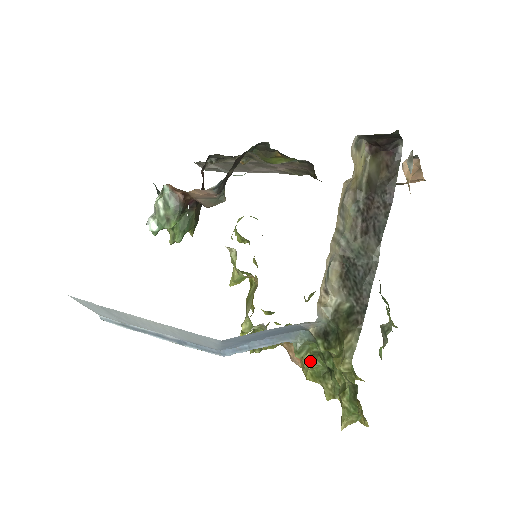
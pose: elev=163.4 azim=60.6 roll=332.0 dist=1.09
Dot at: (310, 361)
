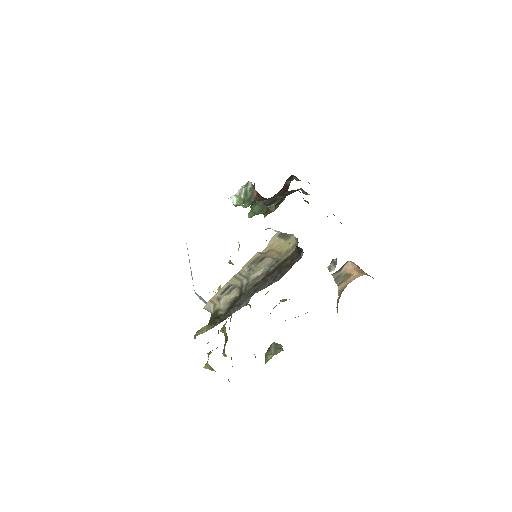
Dot at: (223, 328)
